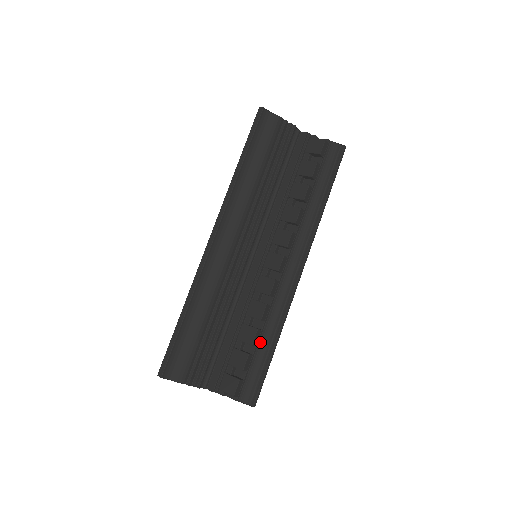
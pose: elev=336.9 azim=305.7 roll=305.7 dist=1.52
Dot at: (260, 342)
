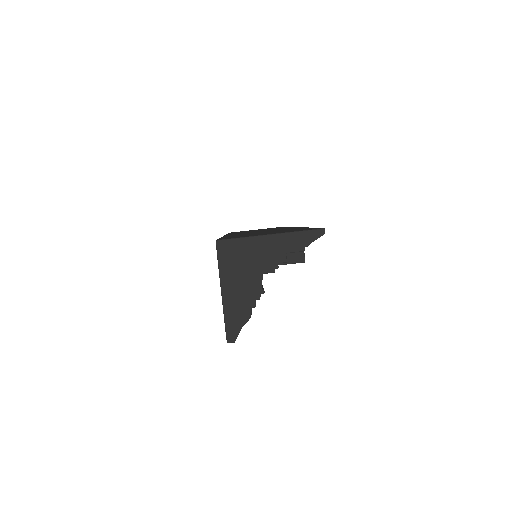
Dot at: occluded
